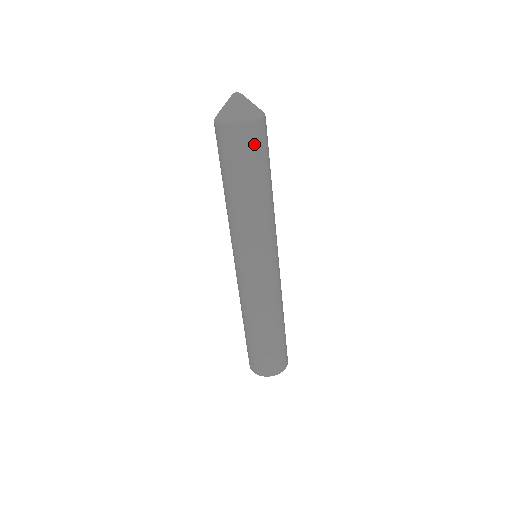
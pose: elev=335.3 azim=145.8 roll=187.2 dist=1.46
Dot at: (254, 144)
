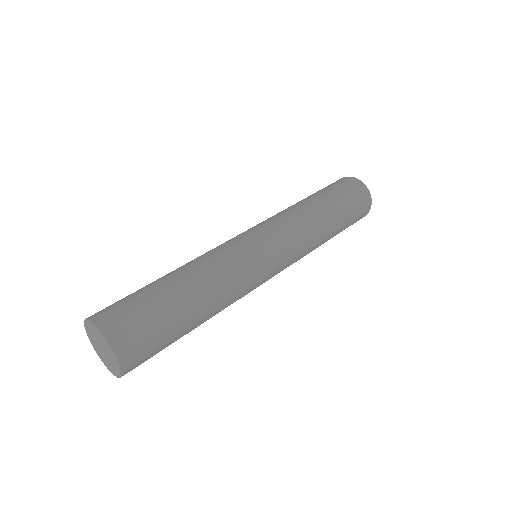
Dot at: (351, 189)
